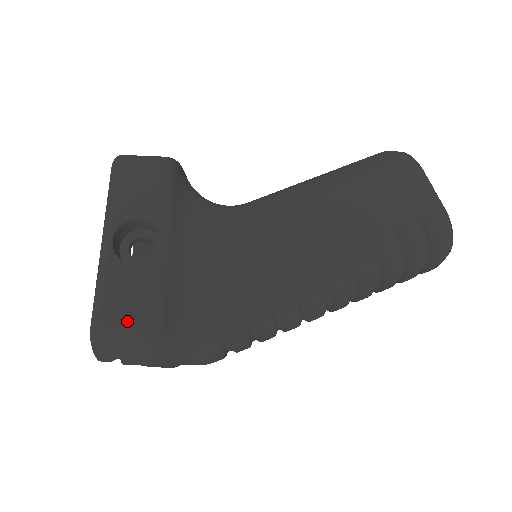
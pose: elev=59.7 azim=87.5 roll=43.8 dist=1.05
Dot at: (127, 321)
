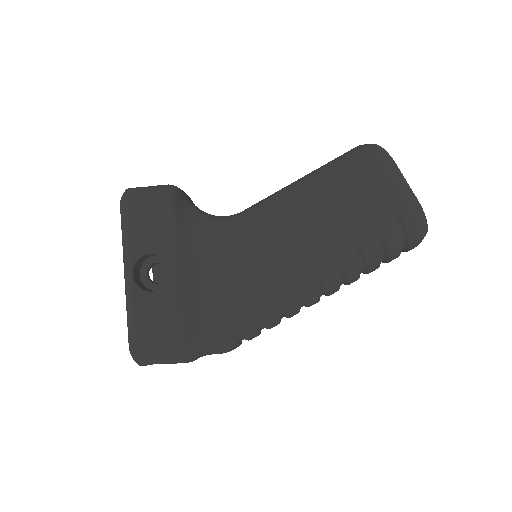
Dot at: (156, 339)
